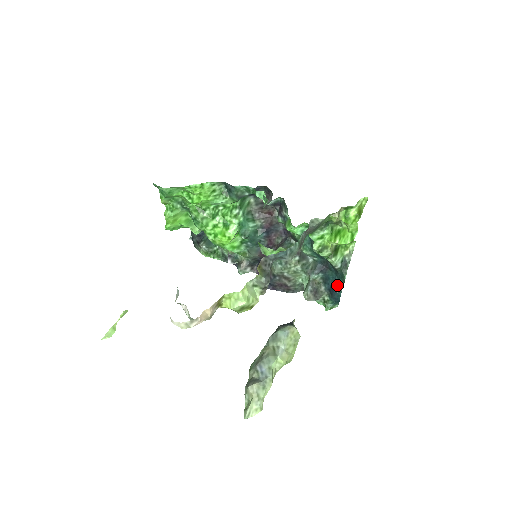
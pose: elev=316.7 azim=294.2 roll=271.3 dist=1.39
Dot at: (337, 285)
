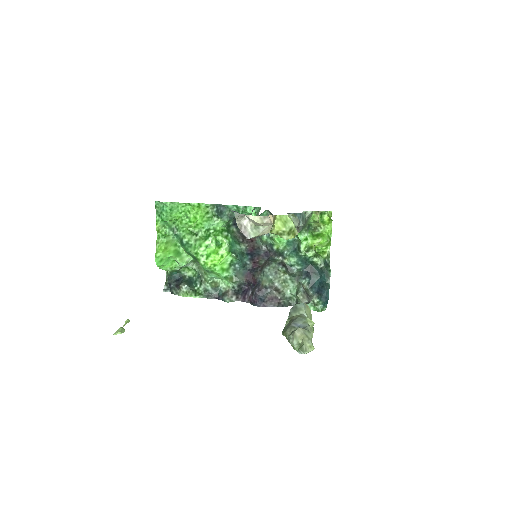
Dot at: (324, 284)
